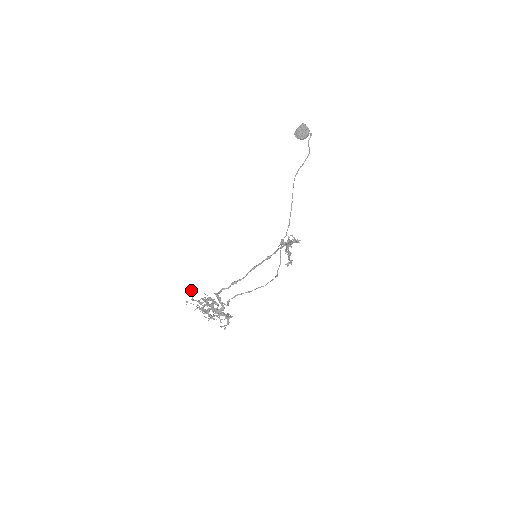
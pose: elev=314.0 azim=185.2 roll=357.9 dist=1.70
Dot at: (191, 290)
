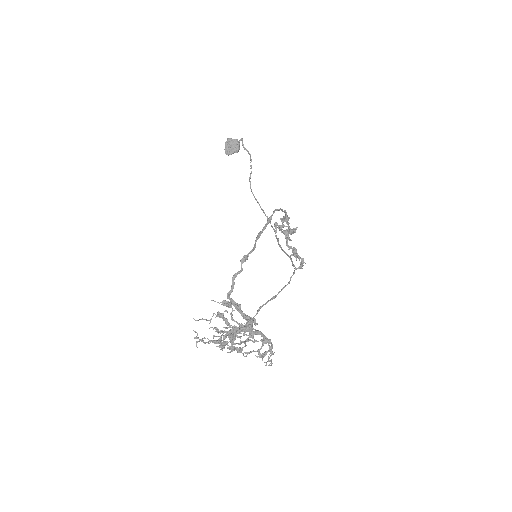
Dot at: (195, 332)
